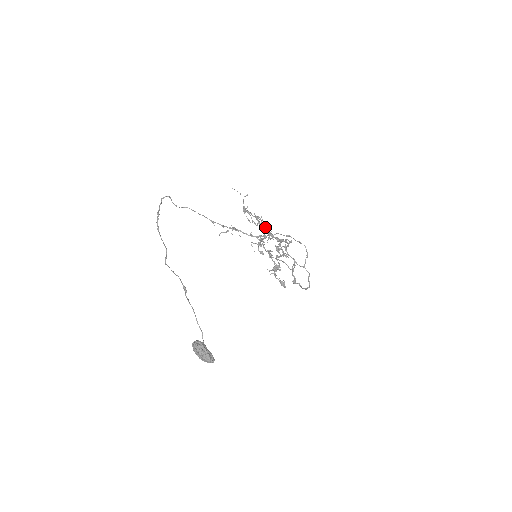
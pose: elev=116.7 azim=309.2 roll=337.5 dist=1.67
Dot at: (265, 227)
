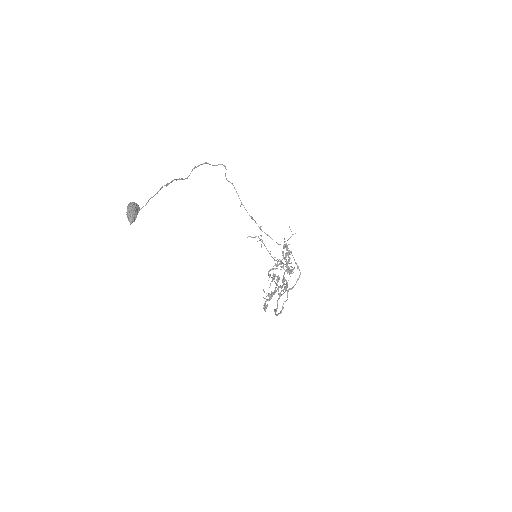
Dot at: (286, 255)
